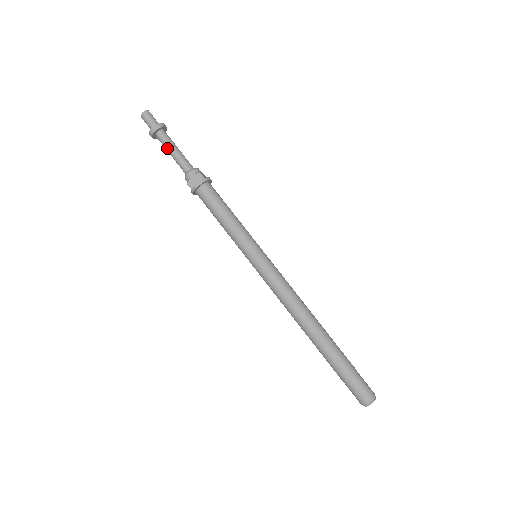
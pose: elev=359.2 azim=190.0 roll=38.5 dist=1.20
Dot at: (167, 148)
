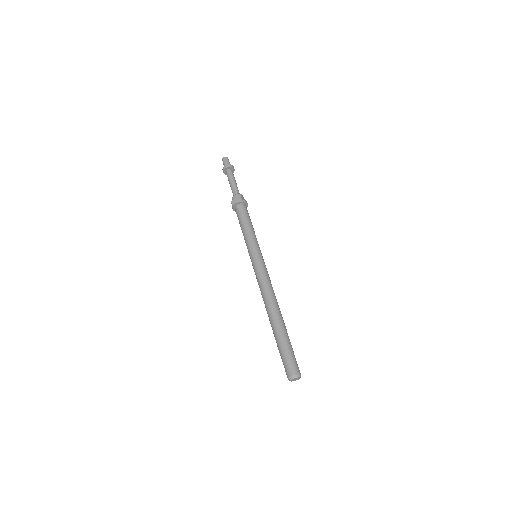
Dot at: (229, 180)
